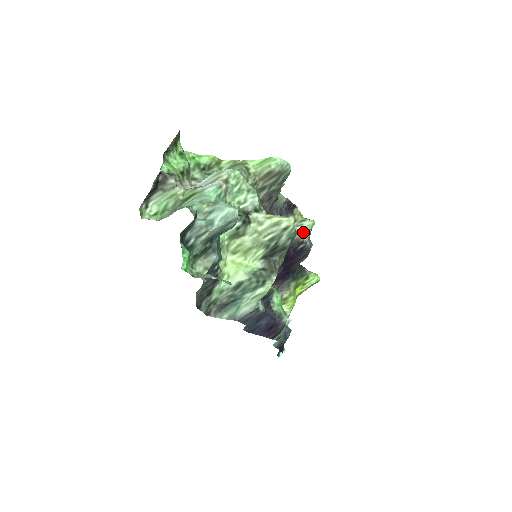
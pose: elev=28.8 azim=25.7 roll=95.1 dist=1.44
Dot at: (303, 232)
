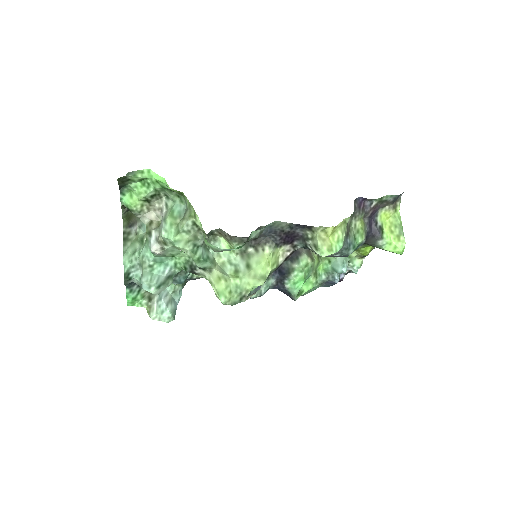
Dot at: occluded
